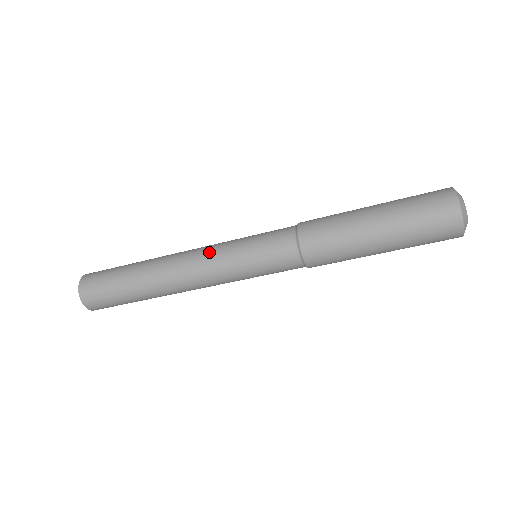
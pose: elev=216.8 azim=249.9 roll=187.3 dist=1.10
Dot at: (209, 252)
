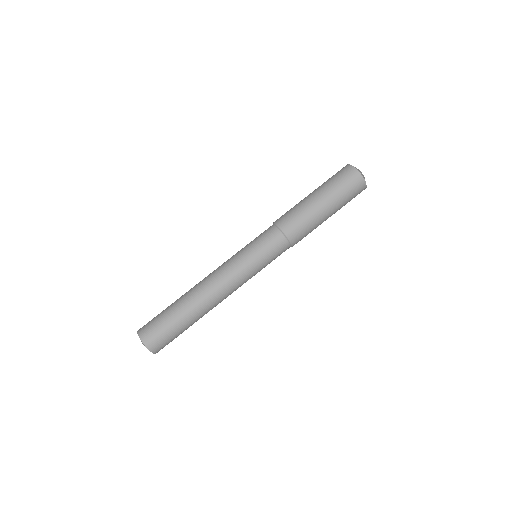
Dot at: (224, 262)
